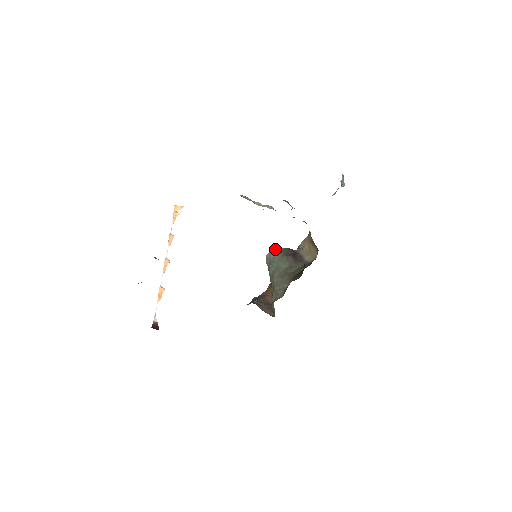
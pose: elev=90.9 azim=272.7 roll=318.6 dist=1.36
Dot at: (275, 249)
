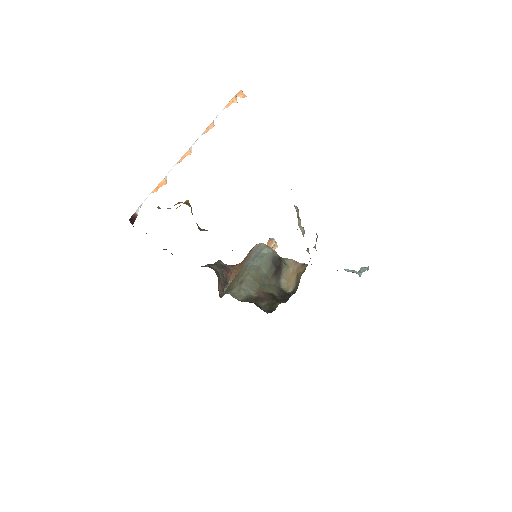
Dot at: (271, 248)
